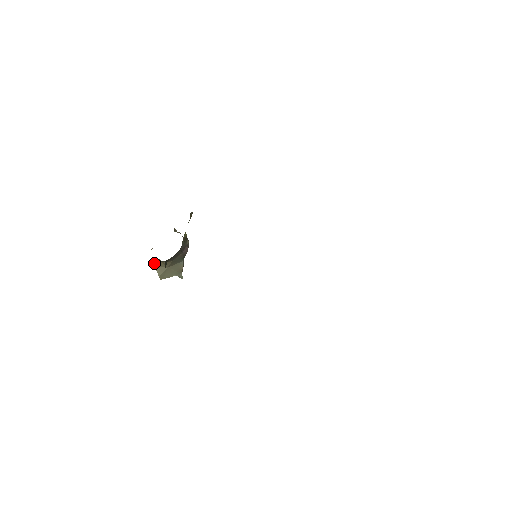
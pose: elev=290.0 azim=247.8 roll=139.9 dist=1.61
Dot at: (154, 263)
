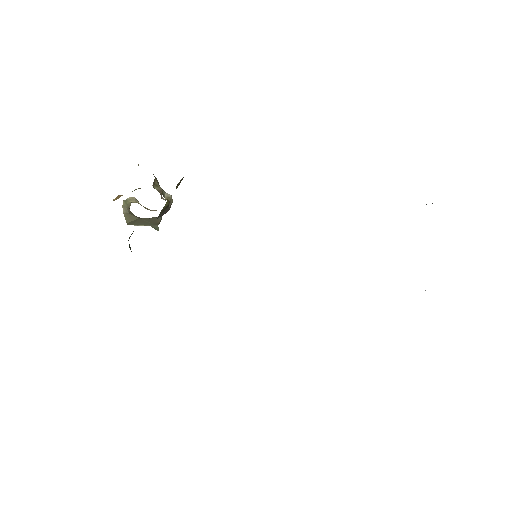
Dot at: (123, 204)
